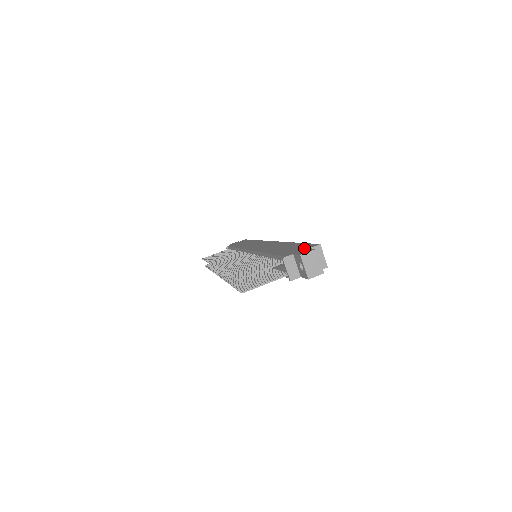
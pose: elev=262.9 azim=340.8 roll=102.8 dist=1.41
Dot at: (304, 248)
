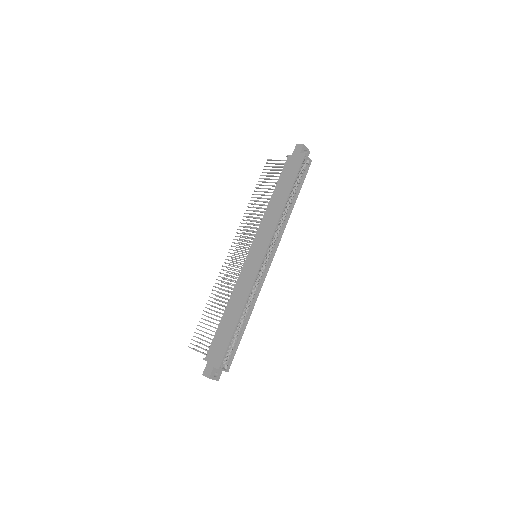
Dot at: (215, 360)
